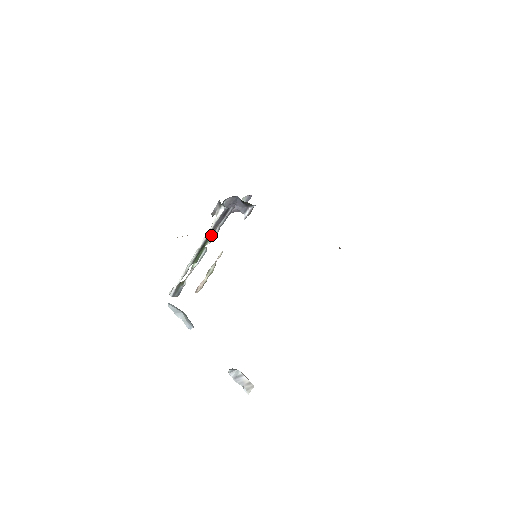
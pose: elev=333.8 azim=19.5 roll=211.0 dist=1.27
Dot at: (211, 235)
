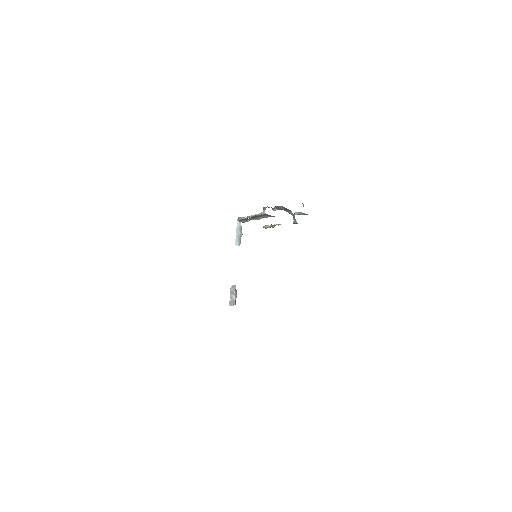
Dot at: (262, 216)
